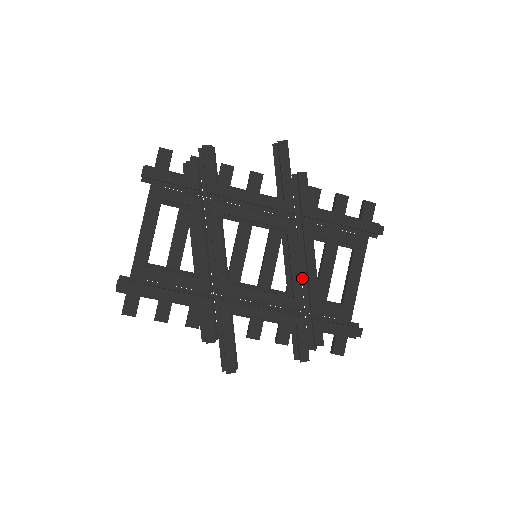
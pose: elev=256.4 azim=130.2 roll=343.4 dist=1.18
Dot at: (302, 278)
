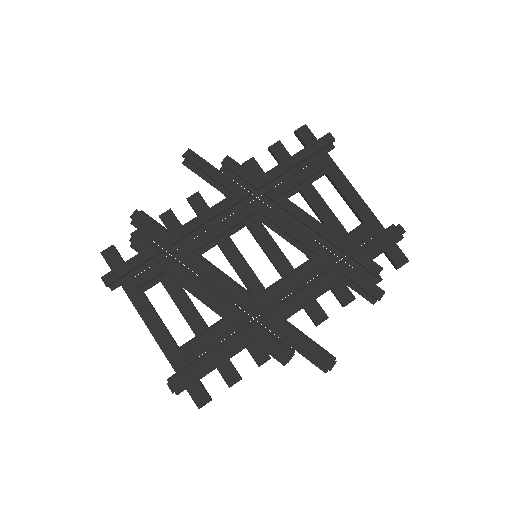
Dot at: (310, 236)
